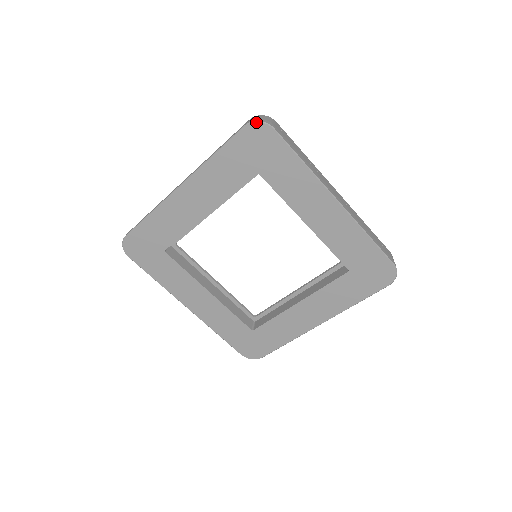
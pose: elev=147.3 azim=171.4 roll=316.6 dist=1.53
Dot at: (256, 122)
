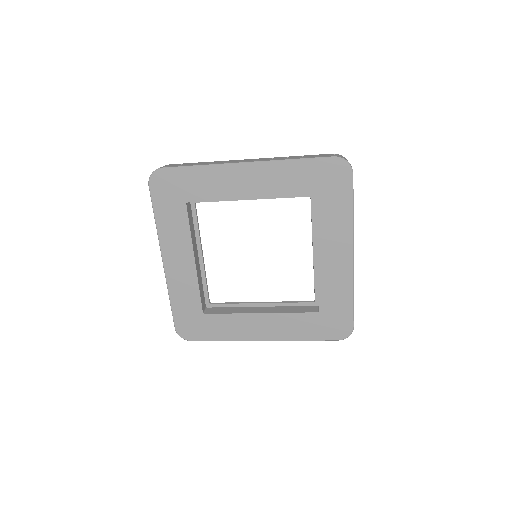
Dot at: (345, 160)
